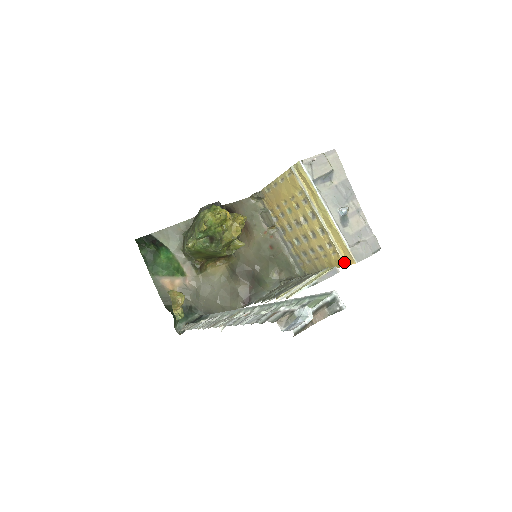
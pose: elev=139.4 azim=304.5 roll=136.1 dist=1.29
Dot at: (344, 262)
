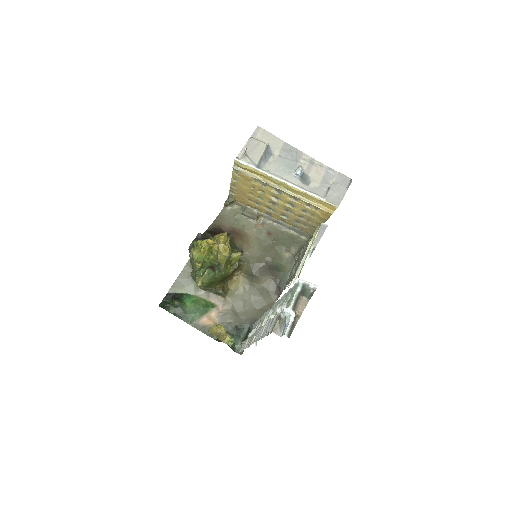
Dot at: (329, 212)
